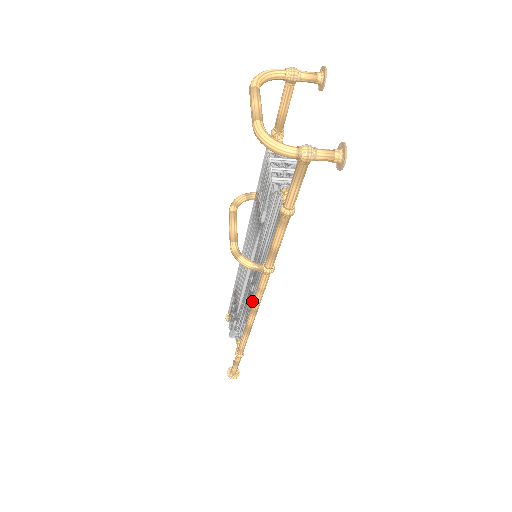
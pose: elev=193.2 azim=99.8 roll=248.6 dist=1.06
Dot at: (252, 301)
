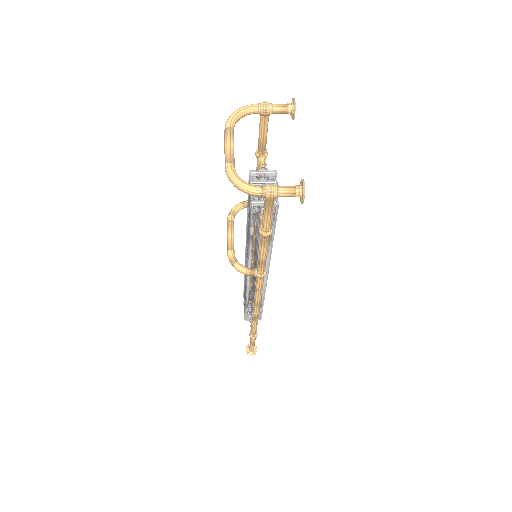
Dot at: occluded
